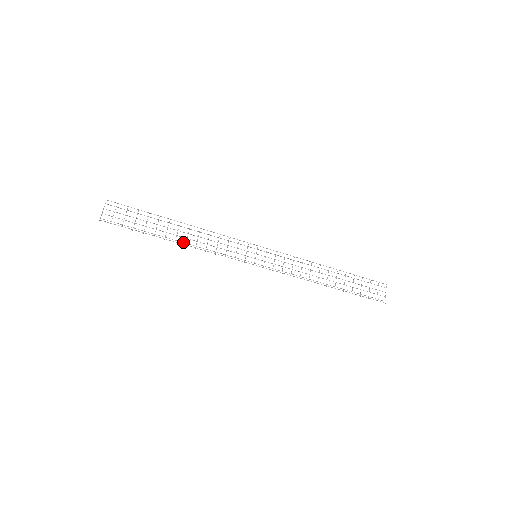
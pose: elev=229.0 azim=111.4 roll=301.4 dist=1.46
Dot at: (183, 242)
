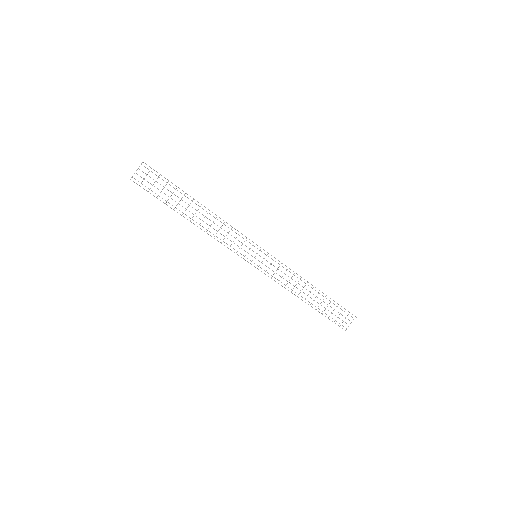
Dot at: occluded
